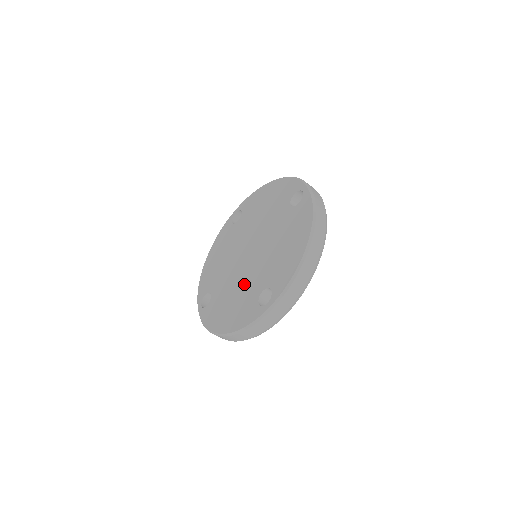
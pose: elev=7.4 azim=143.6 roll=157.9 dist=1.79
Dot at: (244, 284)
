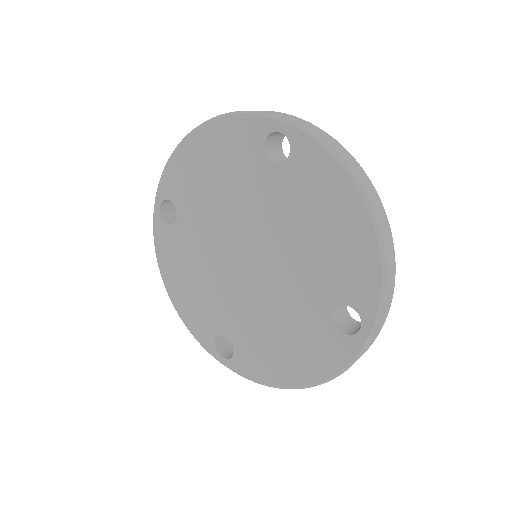
Dot at: (283, 310)
